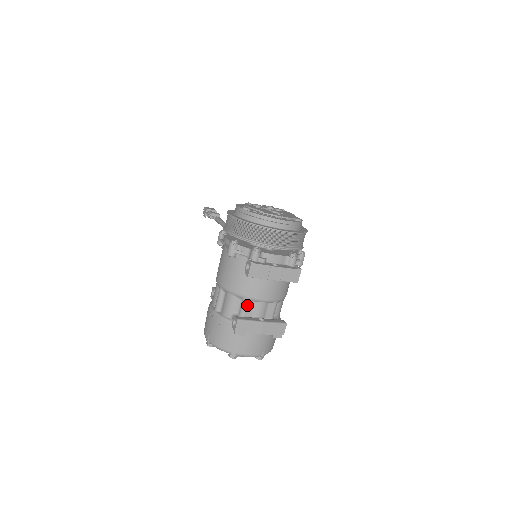
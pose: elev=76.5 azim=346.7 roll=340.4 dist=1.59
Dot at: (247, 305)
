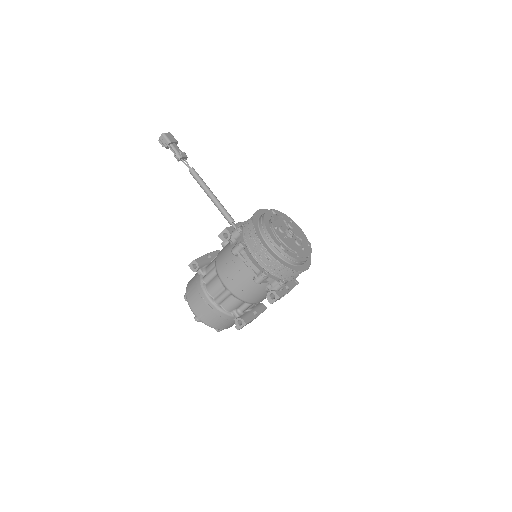
Dot at: (249, 306)
